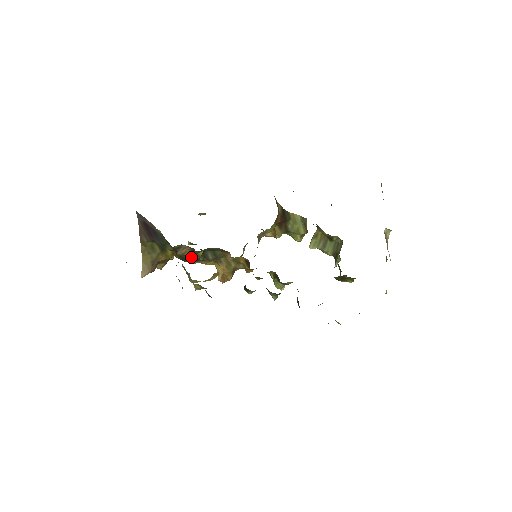
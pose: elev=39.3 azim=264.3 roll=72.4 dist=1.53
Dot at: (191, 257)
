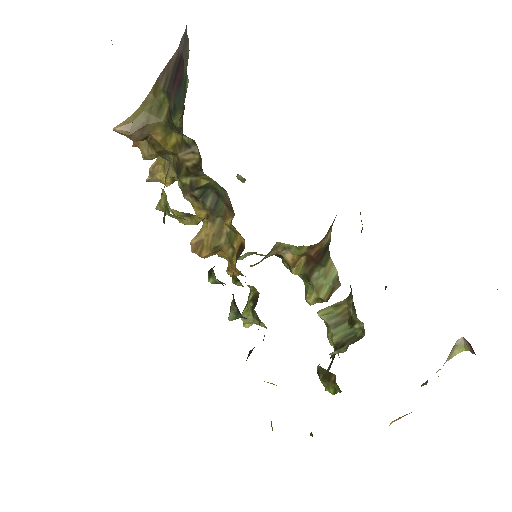
Dot at: (189, 176)
